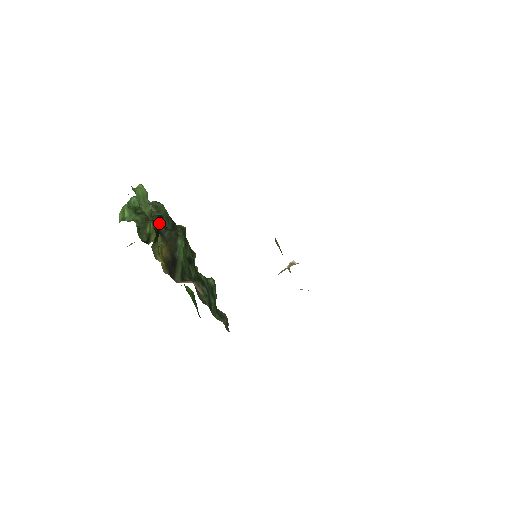
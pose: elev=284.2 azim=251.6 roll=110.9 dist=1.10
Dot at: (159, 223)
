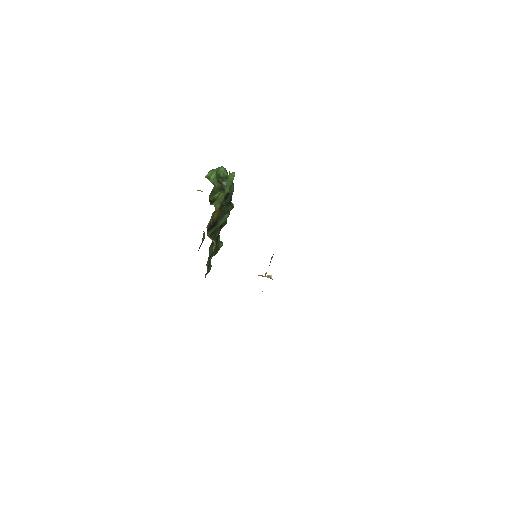
Dot at: (225, 197)
